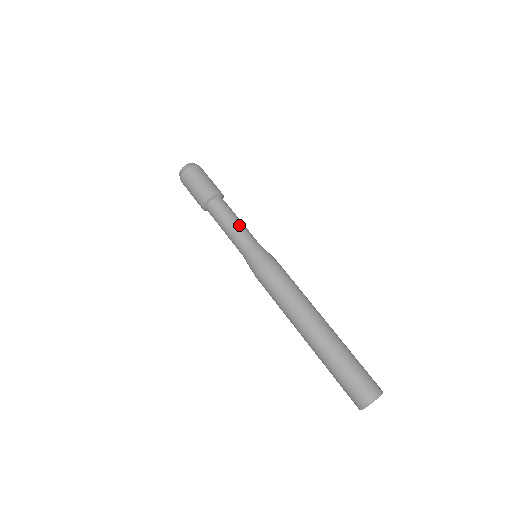
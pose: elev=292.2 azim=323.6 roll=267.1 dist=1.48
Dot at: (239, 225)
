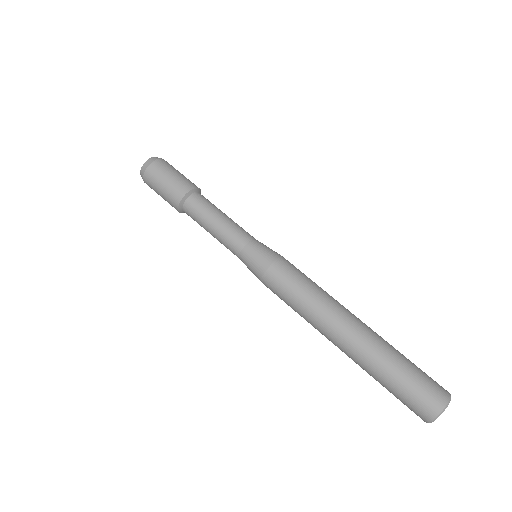
Dot at: (222, 226)
